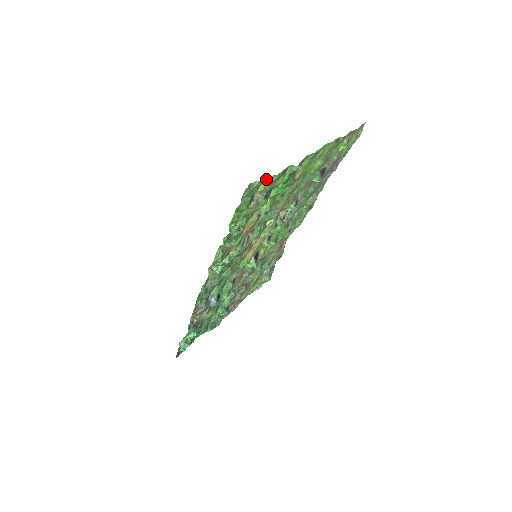
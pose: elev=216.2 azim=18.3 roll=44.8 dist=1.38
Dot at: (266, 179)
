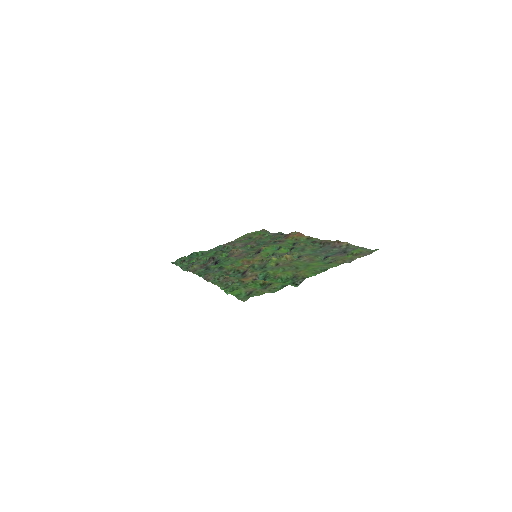
Dot at: (265, 292)
